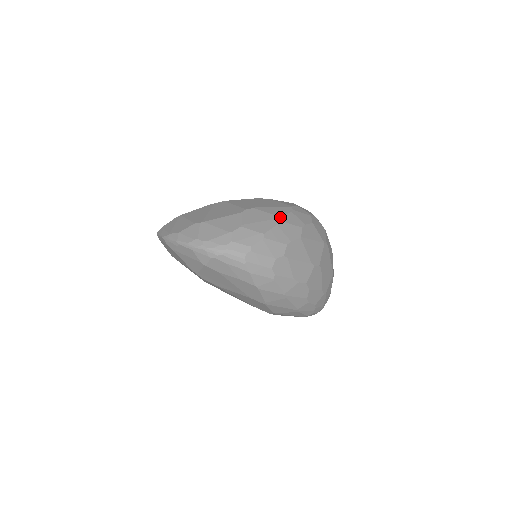
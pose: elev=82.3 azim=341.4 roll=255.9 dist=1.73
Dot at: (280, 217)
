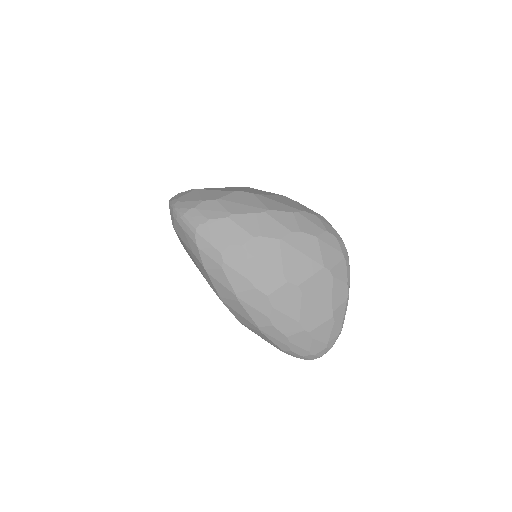
Dot at: (269, 209)
